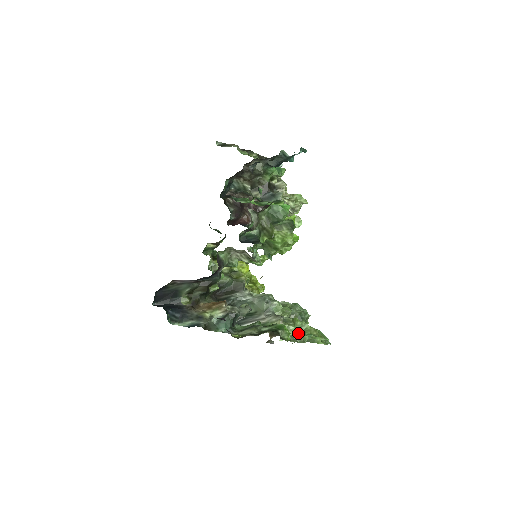
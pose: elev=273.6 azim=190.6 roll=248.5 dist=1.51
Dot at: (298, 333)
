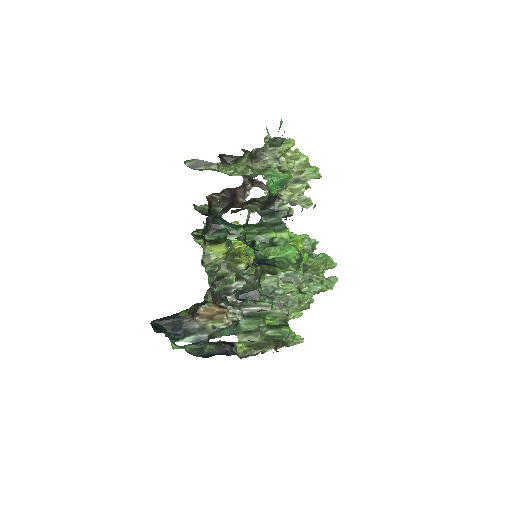
Dot at: occluded
